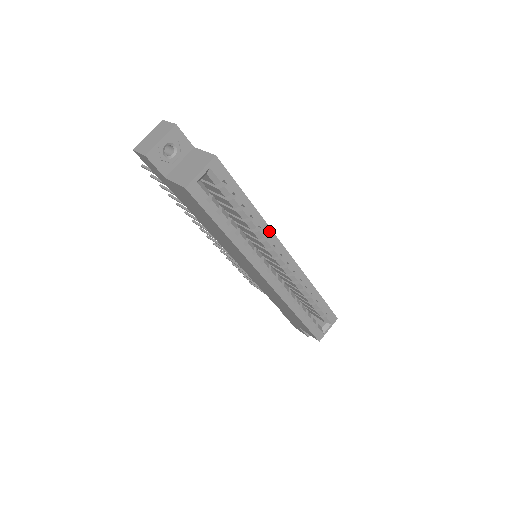
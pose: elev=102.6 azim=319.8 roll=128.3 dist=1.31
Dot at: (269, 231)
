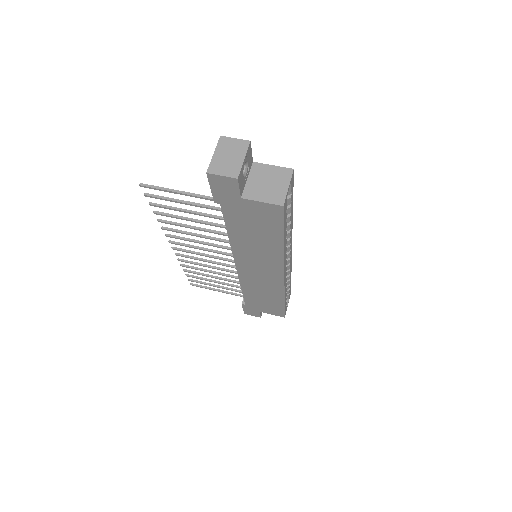
Dot at: (291, 230)
